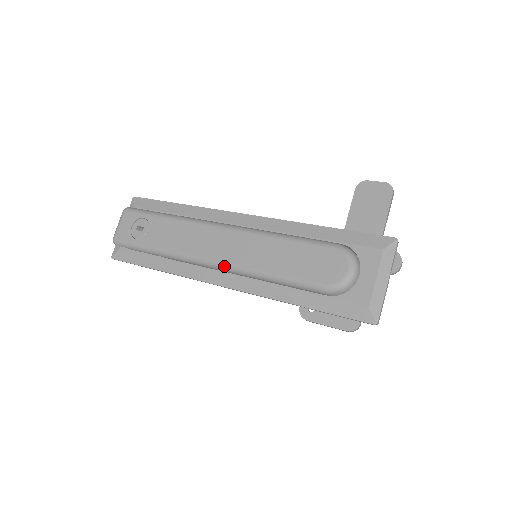
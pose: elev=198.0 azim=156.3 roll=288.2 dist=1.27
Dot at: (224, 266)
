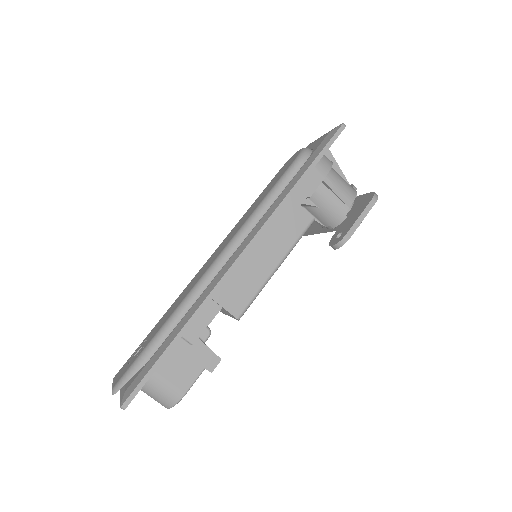
Dot at: (228, 246)
